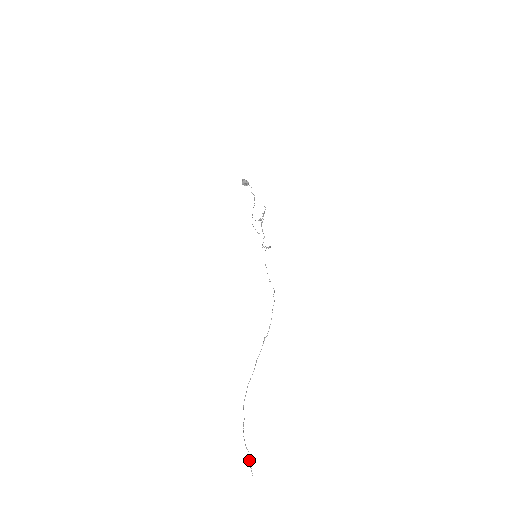
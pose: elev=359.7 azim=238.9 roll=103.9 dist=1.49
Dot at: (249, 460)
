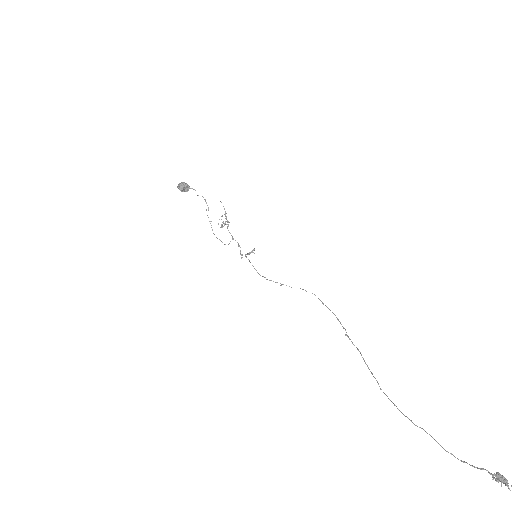
Dot at: (501, 480)
